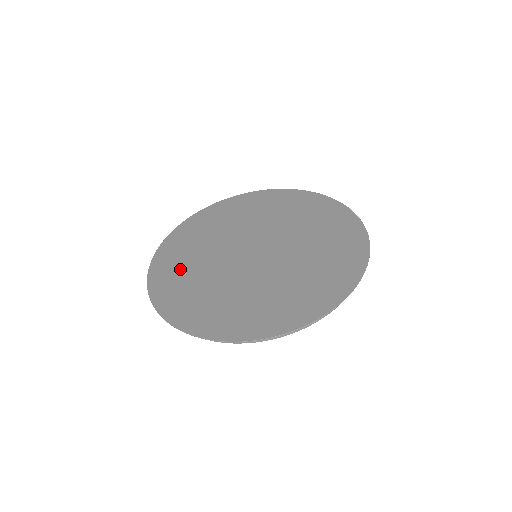
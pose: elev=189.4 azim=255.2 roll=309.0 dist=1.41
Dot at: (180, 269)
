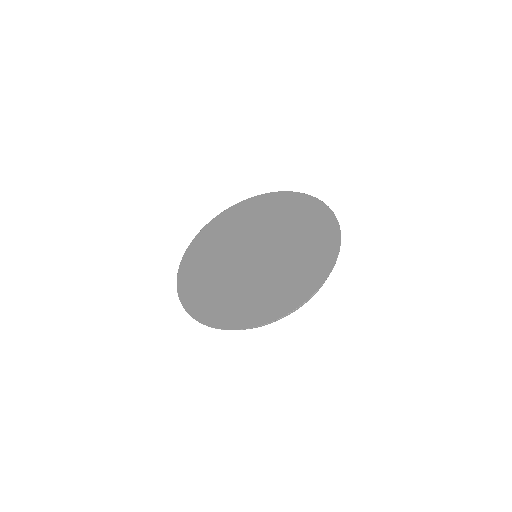
Dot at: (201, 281)
